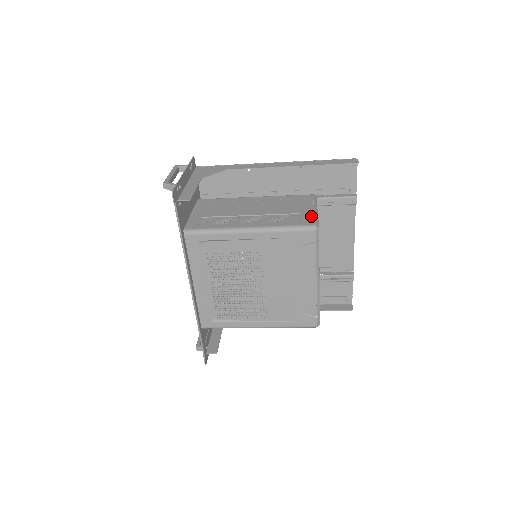
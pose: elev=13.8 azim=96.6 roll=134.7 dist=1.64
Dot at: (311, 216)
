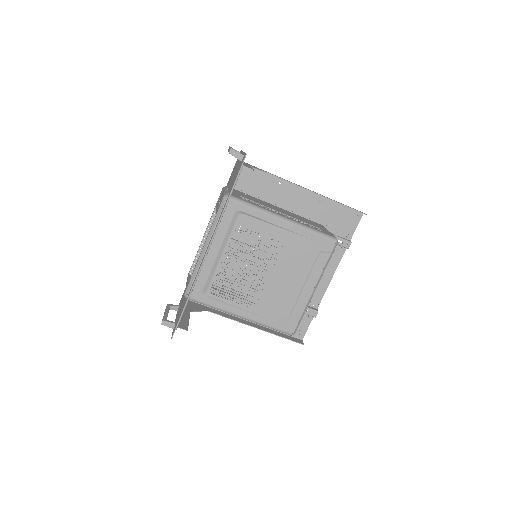
Dot at: (330, 233)
